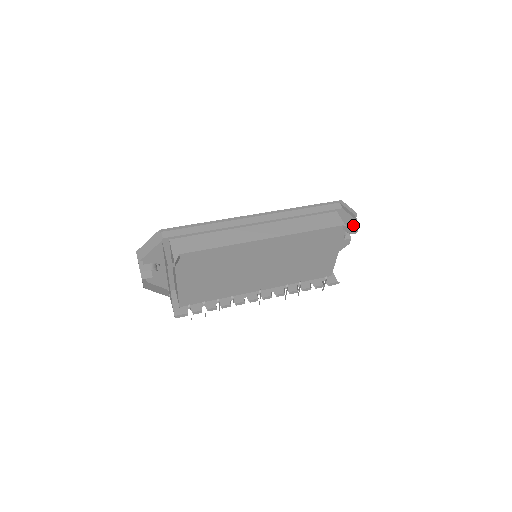
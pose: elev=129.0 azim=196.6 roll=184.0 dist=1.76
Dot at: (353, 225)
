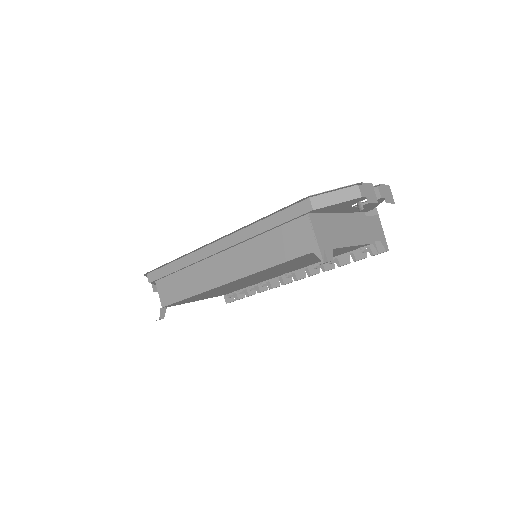
Dot at: (362, 198)
